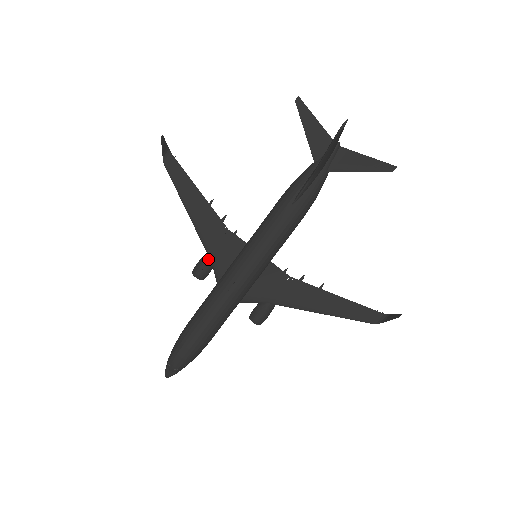
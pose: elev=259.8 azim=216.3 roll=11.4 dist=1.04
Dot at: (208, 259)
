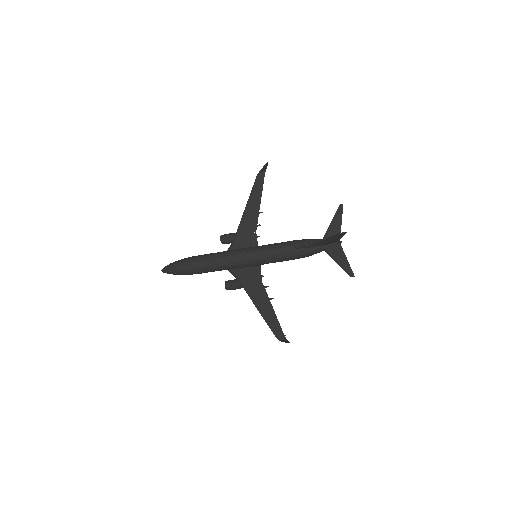
Dot at: (234, 236)
